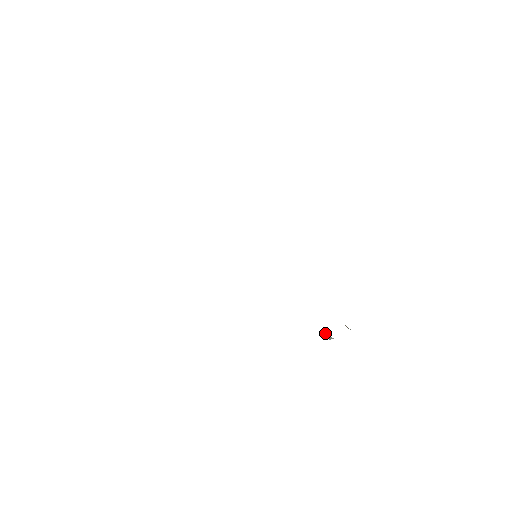
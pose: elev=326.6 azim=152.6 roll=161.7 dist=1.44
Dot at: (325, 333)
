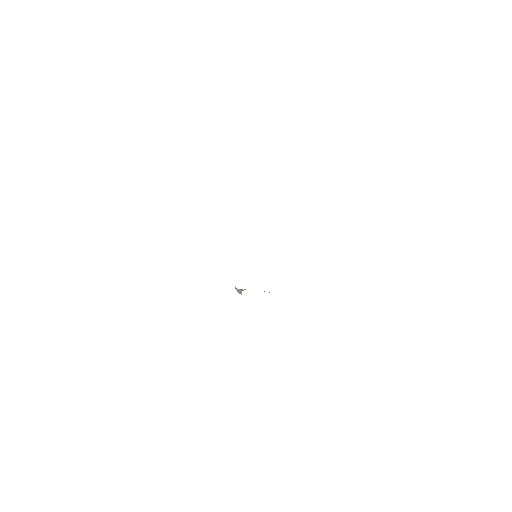
Dot at: occluded
